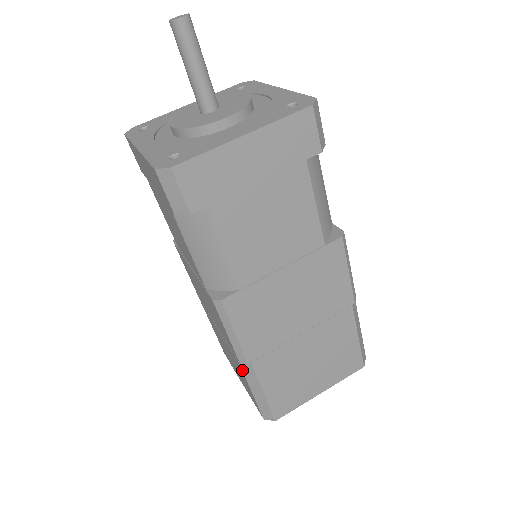
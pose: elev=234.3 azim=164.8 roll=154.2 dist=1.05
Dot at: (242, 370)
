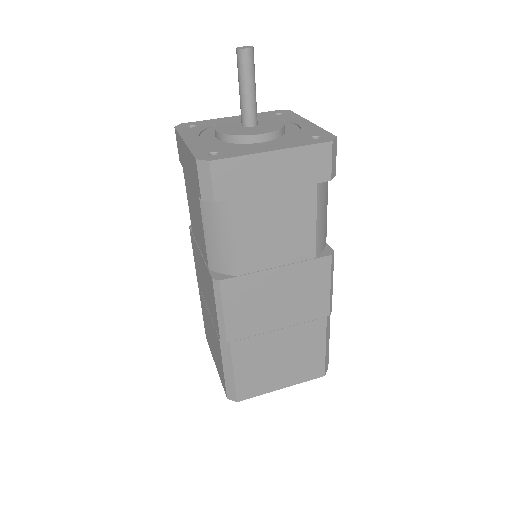
Dot at: (220, 348)
